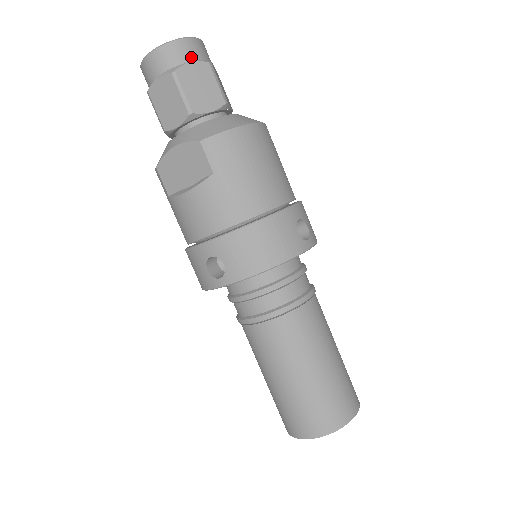
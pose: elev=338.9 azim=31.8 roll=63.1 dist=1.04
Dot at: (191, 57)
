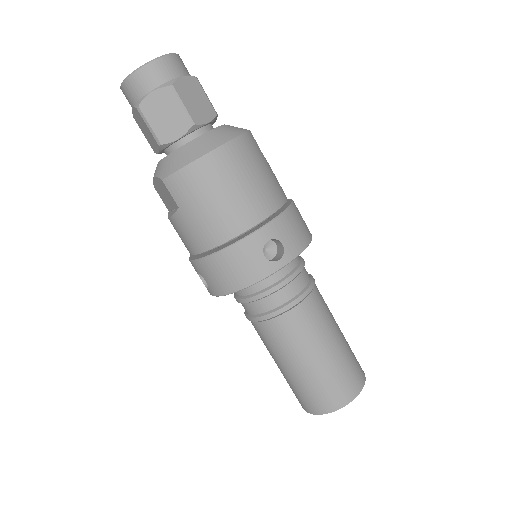
Dot at: (151, 86)
